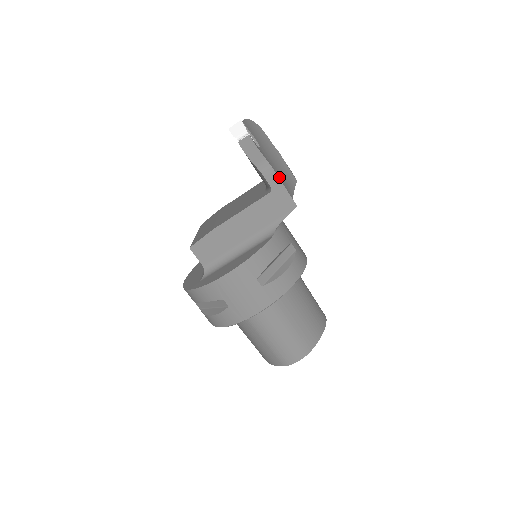
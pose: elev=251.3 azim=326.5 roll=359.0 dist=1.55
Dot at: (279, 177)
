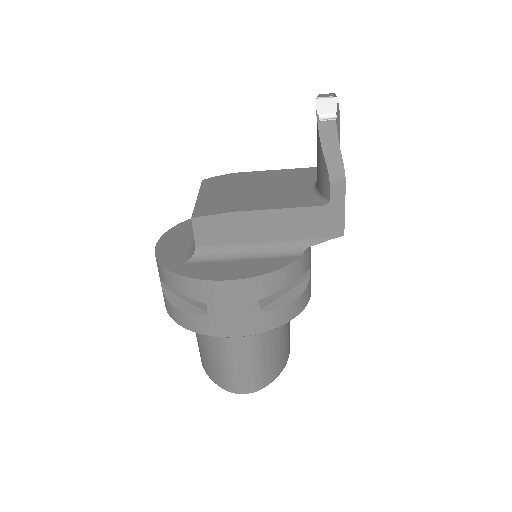
Dot at: occluded
